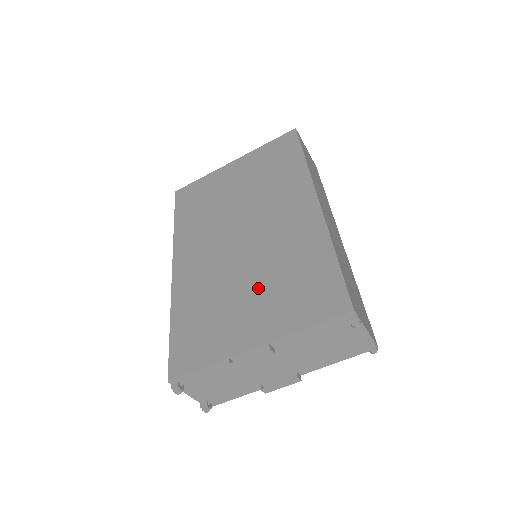
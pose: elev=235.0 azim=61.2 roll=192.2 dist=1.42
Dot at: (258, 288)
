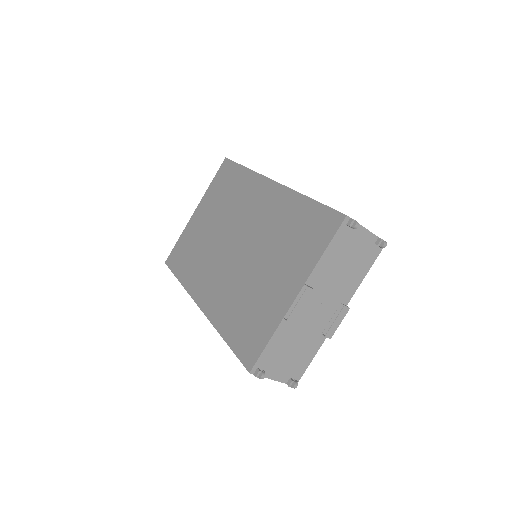
Dot at: (271, 262)
